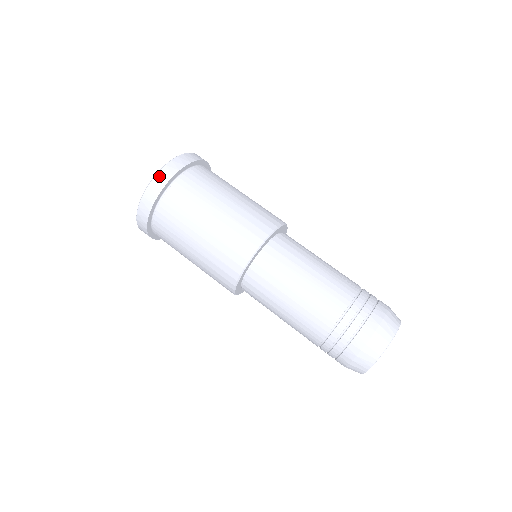
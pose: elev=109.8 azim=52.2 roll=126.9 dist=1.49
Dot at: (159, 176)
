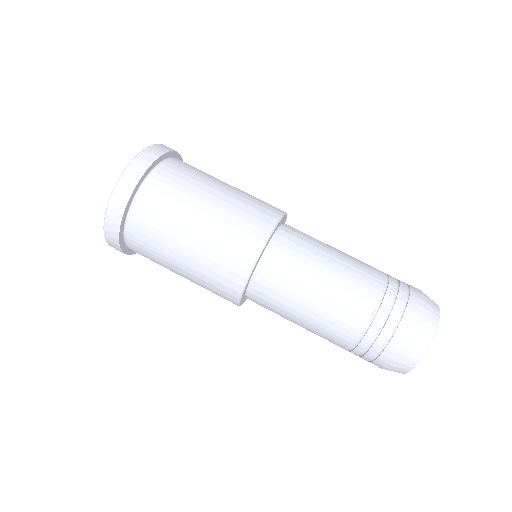
Dot at: (148, 151)
